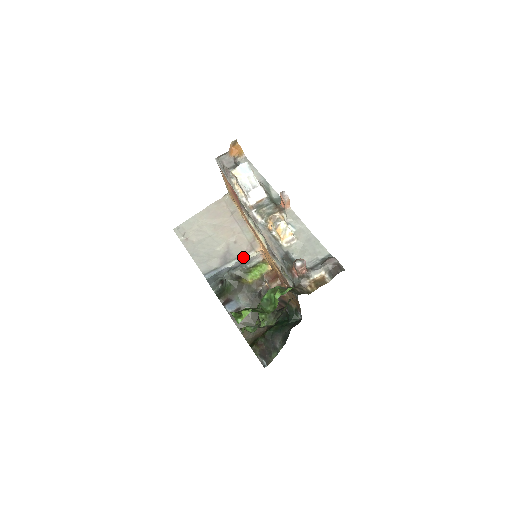
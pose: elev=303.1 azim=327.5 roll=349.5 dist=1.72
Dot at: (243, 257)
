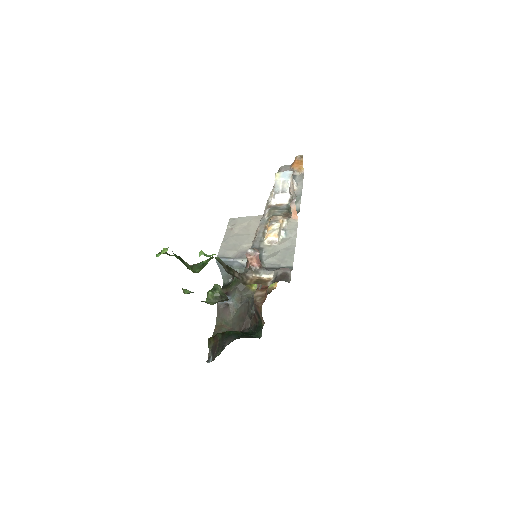
Dot at: occluded
